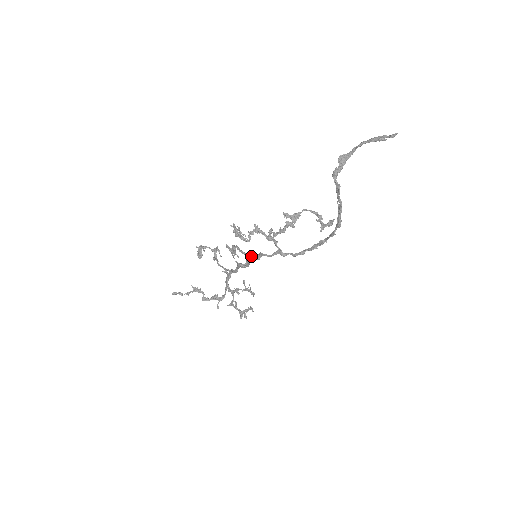
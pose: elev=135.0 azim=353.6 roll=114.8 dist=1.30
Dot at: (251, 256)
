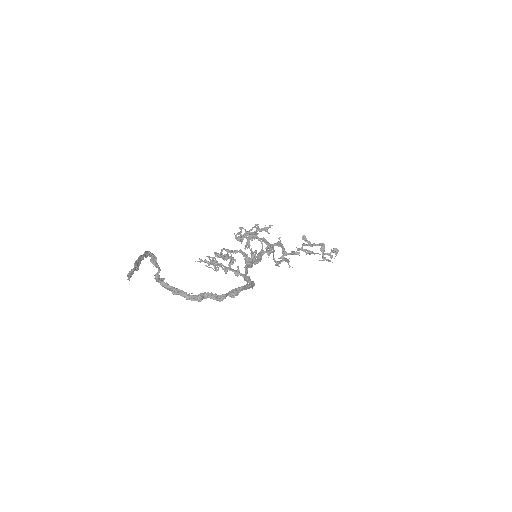
Dot at: occluded
